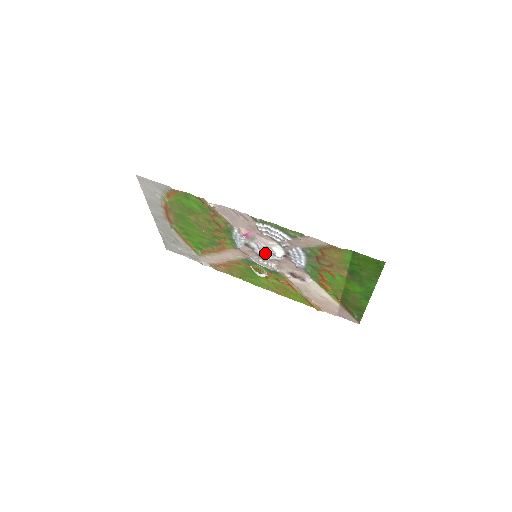
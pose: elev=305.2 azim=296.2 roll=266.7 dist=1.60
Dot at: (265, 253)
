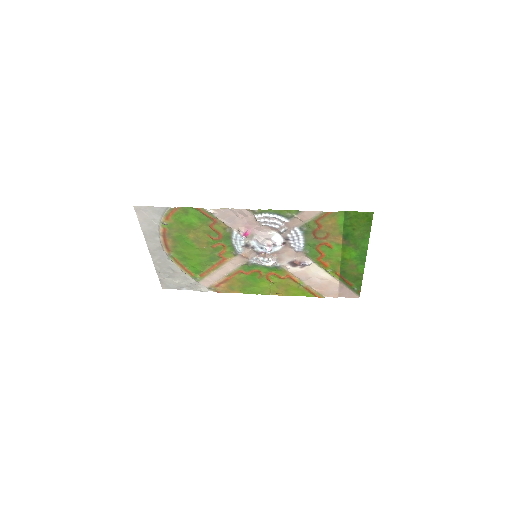
Dot at: (265, 247)
